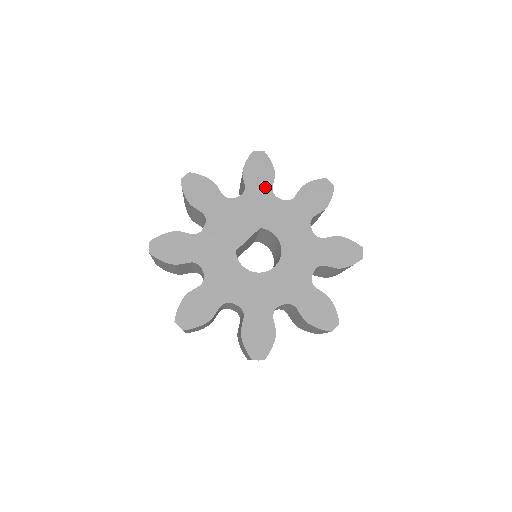
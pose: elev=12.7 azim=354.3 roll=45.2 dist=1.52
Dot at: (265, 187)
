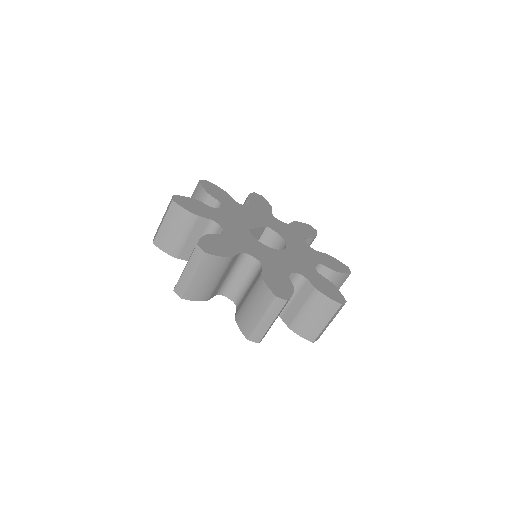
Dot at: (266, 210)
